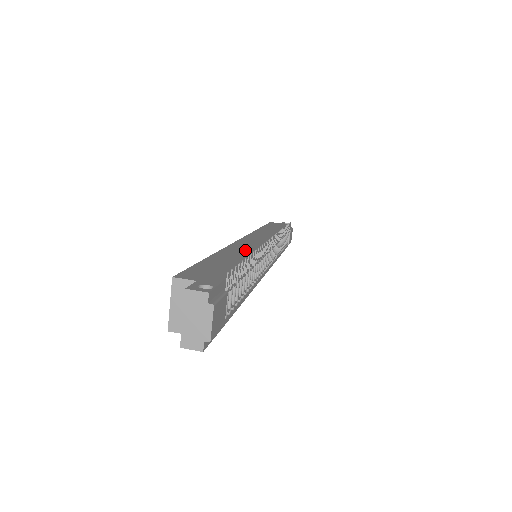
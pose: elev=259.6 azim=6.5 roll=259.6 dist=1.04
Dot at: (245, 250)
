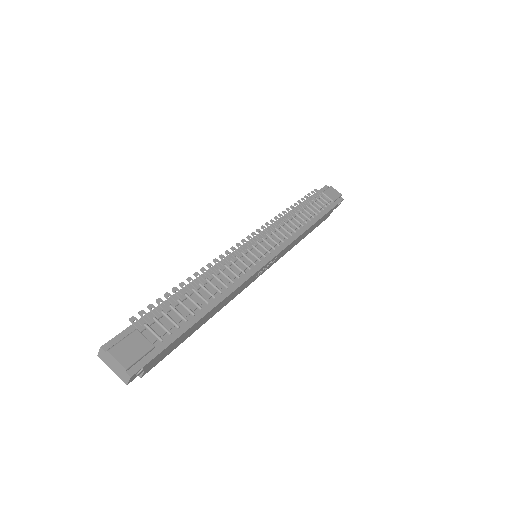
Dot at: occluded
